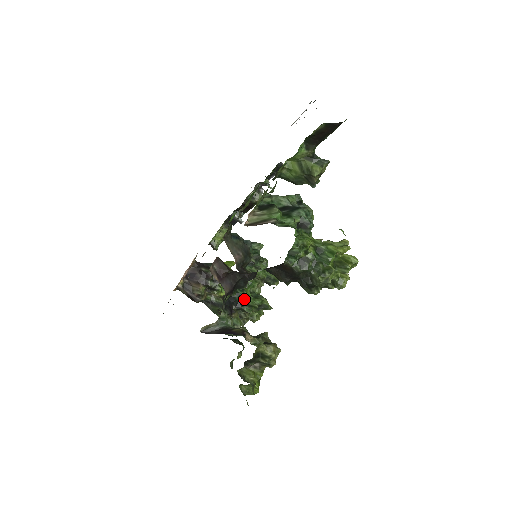
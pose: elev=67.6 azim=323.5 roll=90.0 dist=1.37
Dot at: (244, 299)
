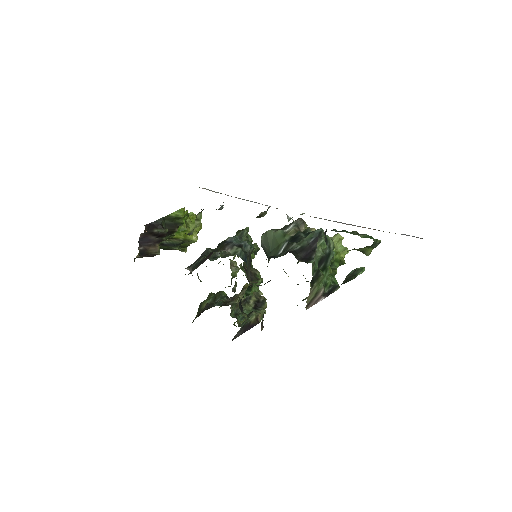
Dot at: occluded
